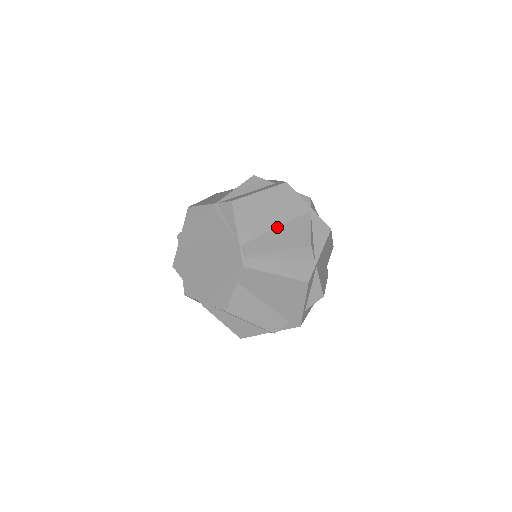
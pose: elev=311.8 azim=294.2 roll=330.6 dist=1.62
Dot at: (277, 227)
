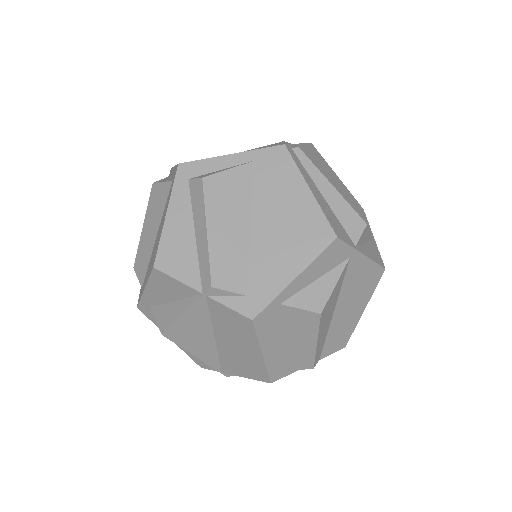
Dot at: occluded
